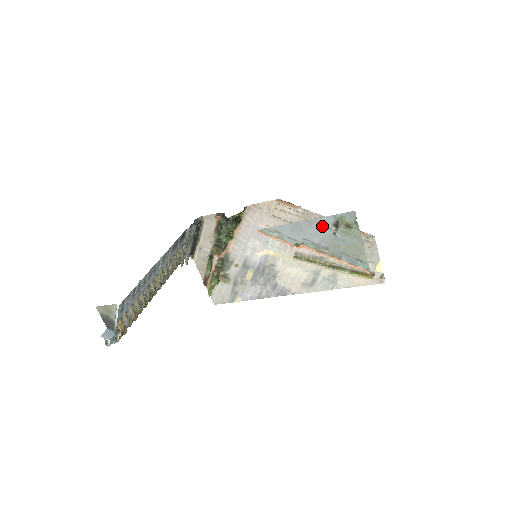
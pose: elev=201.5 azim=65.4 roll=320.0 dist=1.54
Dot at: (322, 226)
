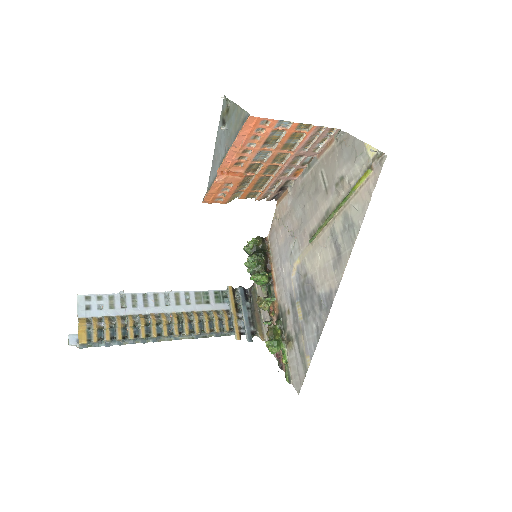
Dot at: (220, 137)
